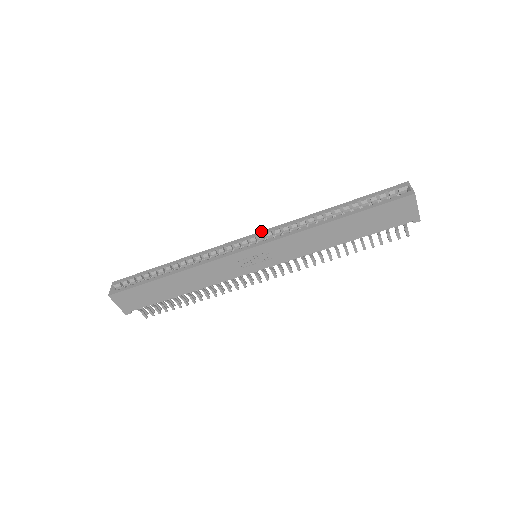
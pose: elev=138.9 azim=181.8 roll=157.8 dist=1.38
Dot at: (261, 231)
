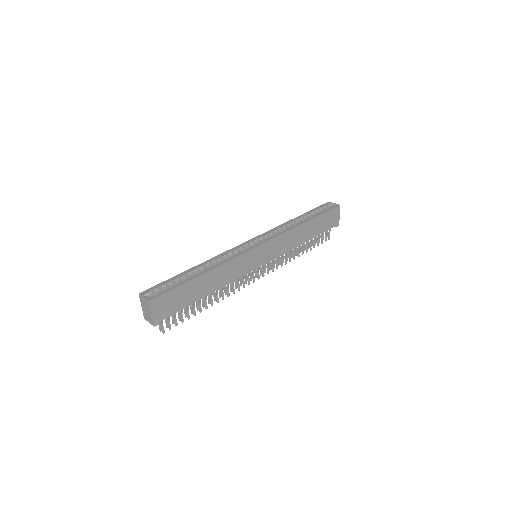
Dot at: (258, 236)
